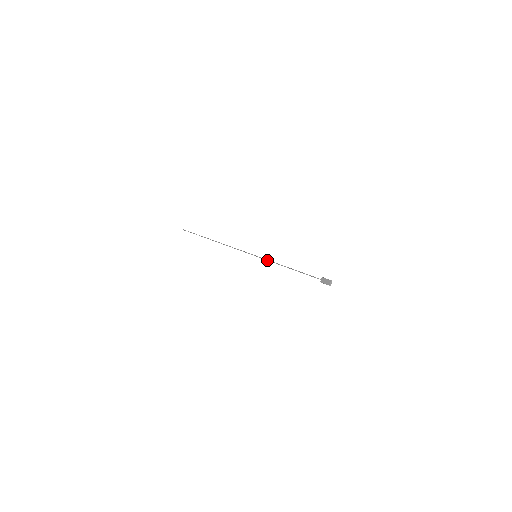
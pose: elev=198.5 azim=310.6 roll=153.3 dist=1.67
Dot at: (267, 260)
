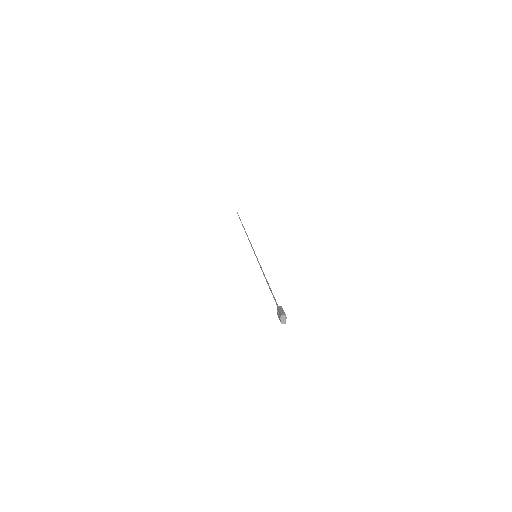
Dot at: (259, 264)
